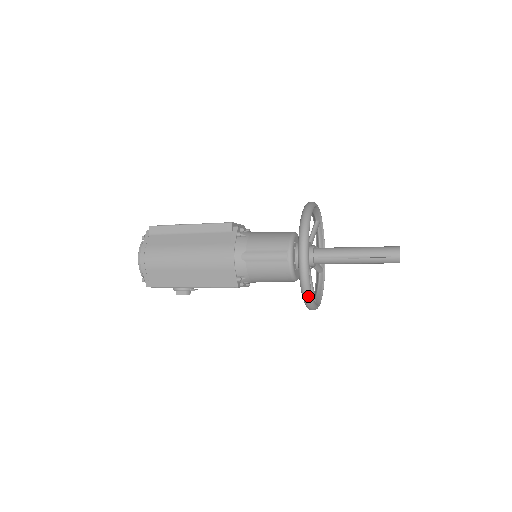
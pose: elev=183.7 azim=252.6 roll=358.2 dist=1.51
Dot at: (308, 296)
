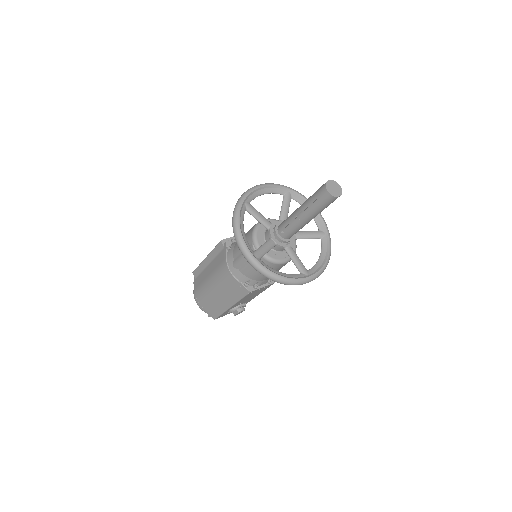
Dot at: (272, 278)
